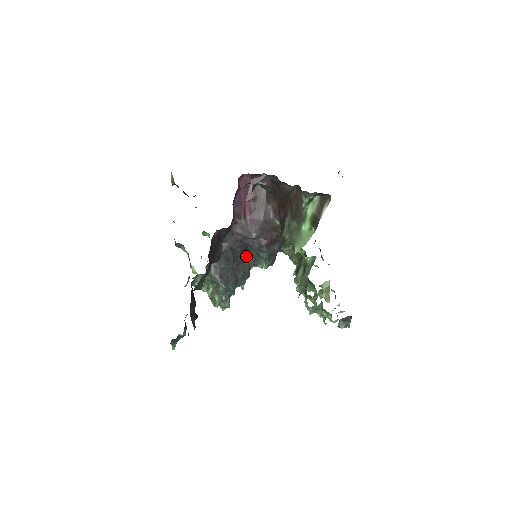
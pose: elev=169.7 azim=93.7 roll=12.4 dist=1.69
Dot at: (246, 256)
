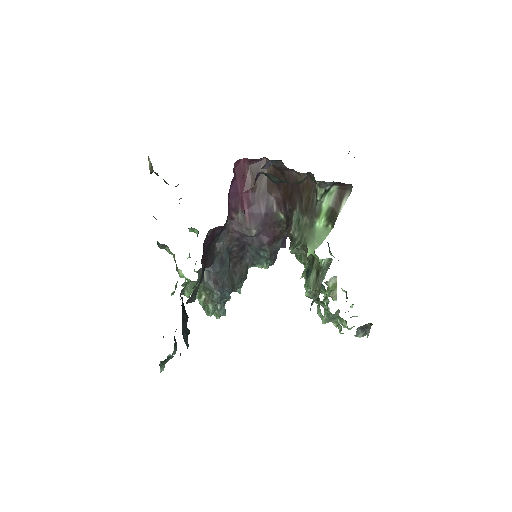
Dot at: (243, 255)
